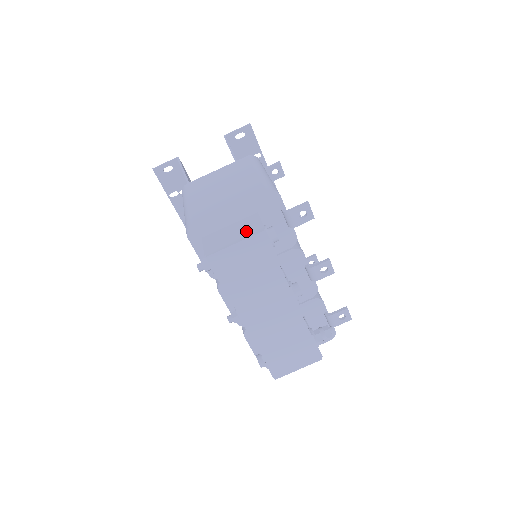
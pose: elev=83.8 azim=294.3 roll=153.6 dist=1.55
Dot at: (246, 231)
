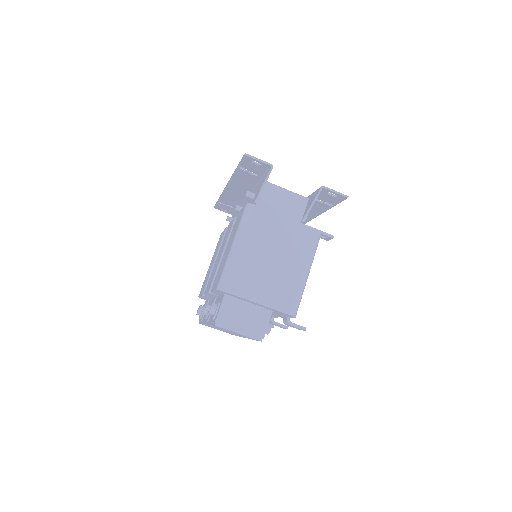
Dot at: (253, 327)
